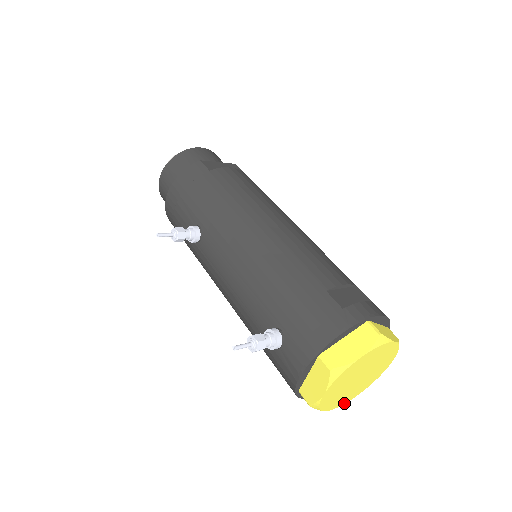
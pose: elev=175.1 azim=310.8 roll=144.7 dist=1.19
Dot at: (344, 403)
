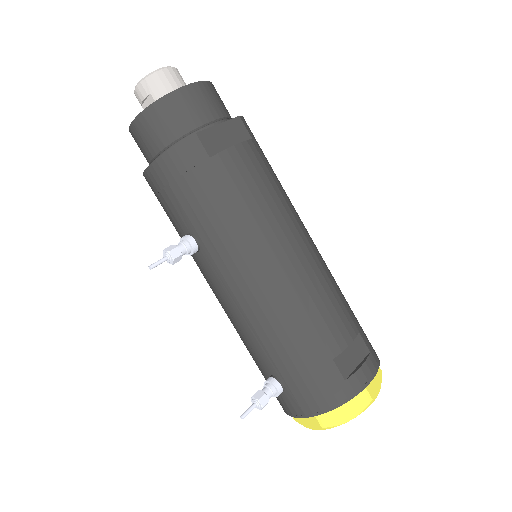
Dot at: occluded
